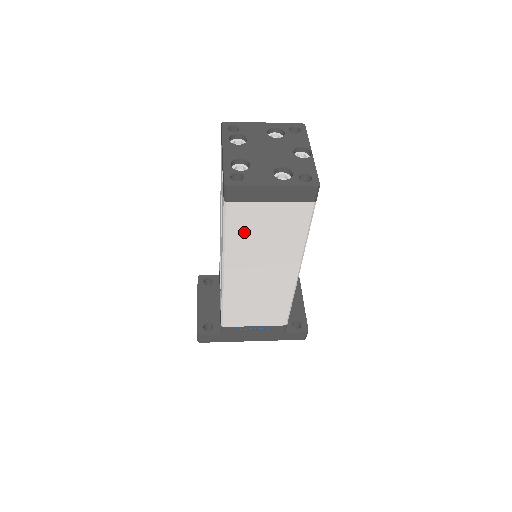
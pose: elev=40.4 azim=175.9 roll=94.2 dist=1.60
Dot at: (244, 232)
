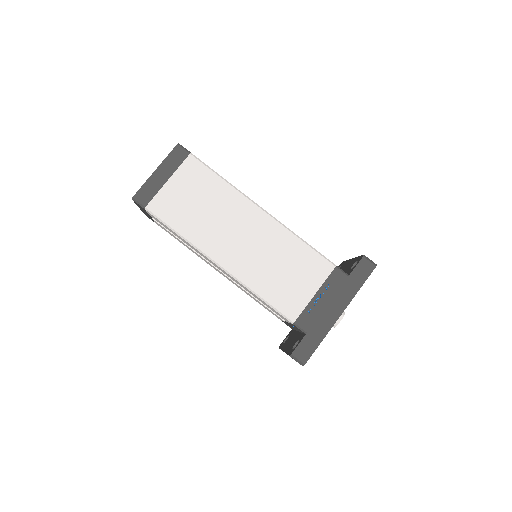
Dot at: (183, 216)
